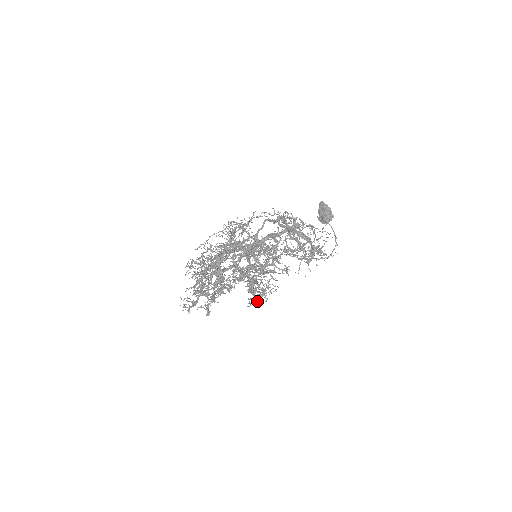
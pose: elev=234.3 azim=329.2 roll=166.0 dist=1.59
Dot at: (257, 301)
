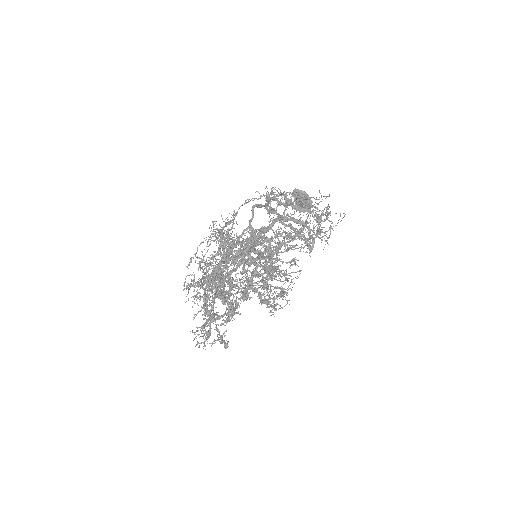
Dot at: (276, 309)
